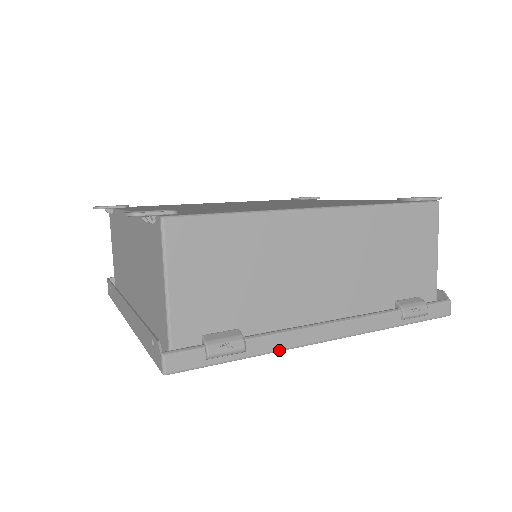
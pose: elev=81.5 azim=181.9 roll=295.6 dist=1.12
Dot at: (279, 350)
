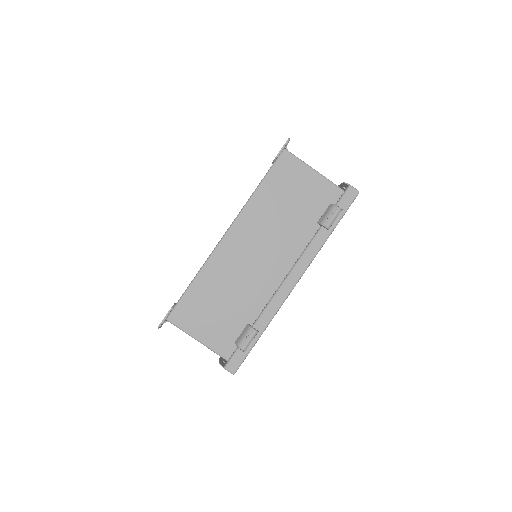
Dot at: (274, 314)
